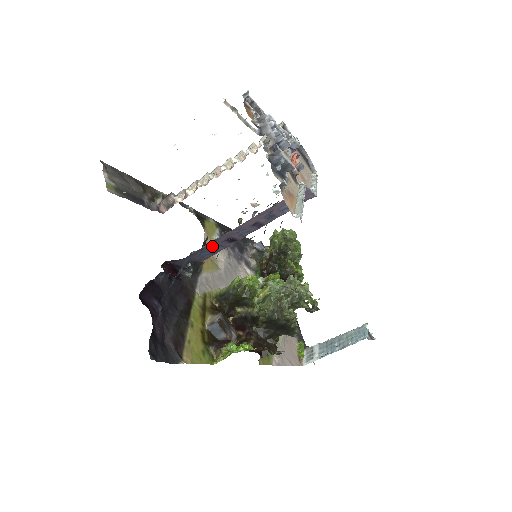
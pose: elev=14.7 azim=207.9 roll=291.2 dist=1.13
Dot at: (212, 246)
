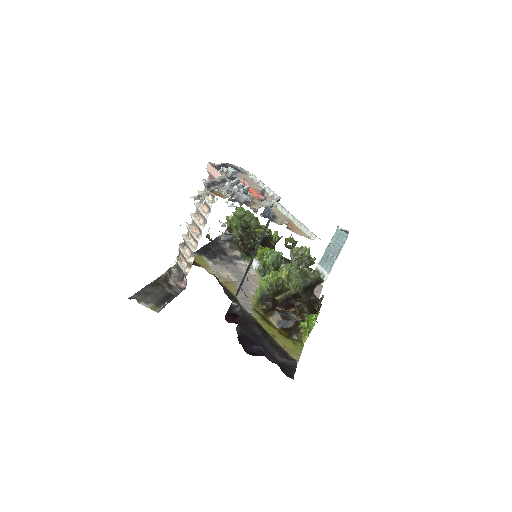
Dot at: (241, 281)
